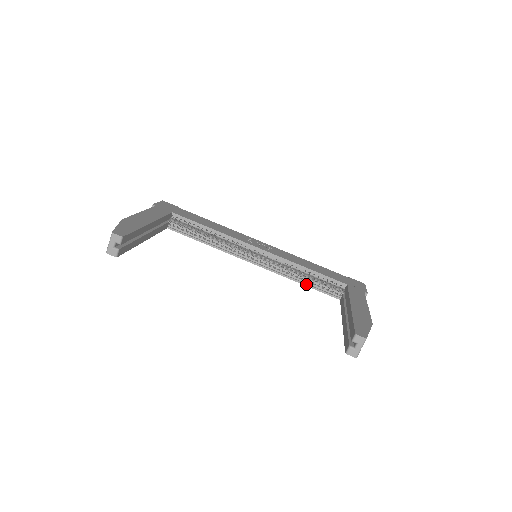
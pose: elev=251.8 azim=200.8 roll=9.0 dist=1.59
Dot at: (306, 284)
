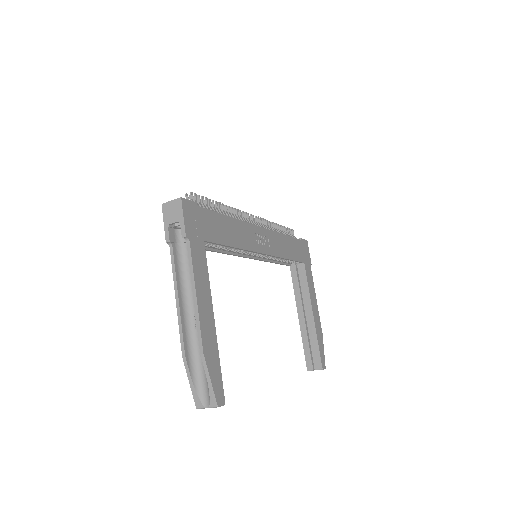
Dot at: (276, 263)
